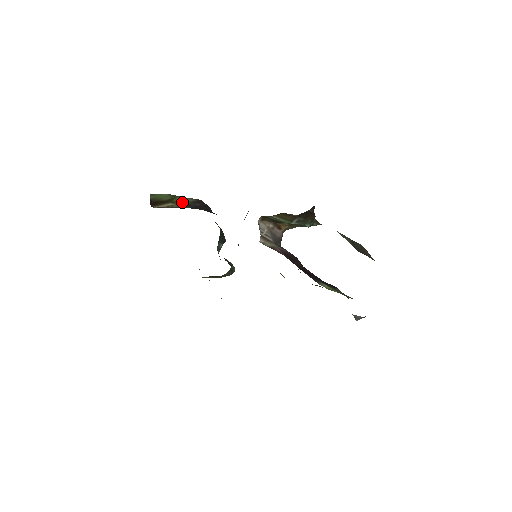
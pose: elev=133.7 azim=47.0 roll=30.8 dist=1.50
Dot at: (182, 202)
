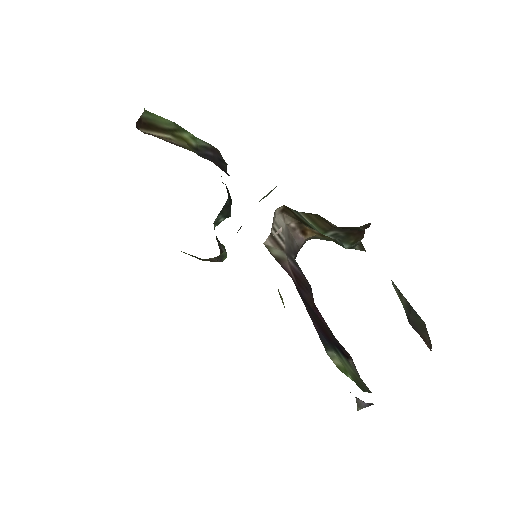
Dot at: (188, 140)
